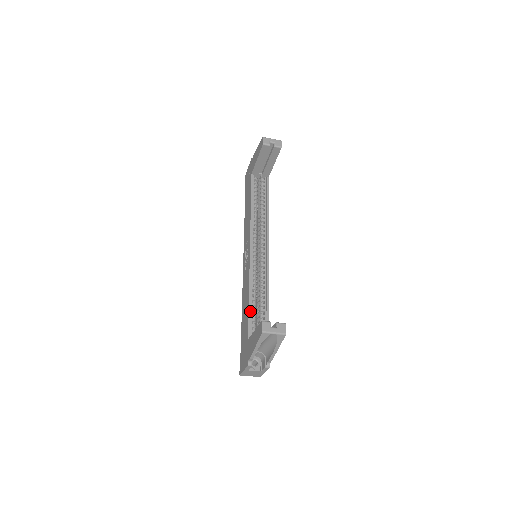
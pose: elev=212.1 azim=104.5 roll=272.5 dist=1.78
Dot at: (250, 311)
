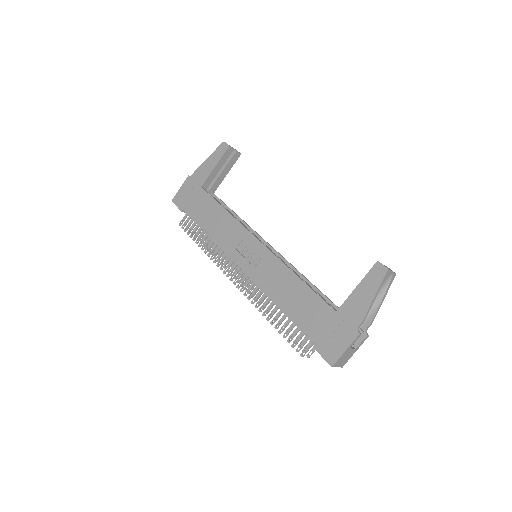
Dot at: (312, 289)
